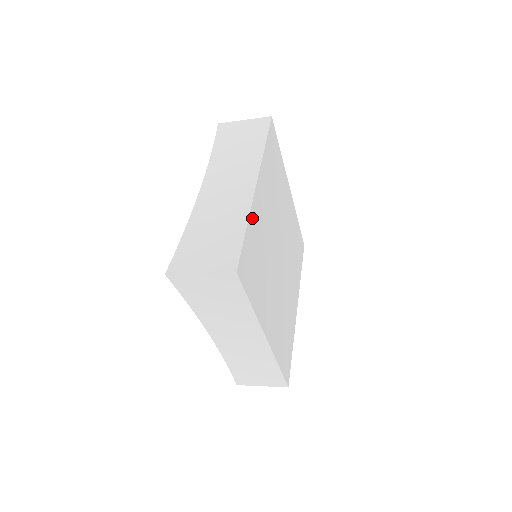
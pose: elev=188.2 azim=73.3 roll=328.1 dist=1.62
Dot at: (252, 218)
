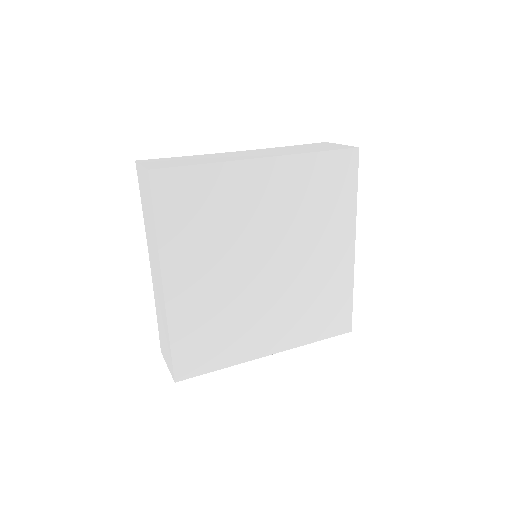
Dot at: (175, 322)
